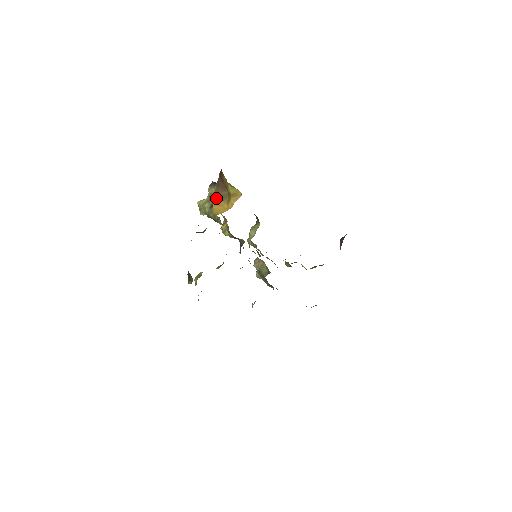
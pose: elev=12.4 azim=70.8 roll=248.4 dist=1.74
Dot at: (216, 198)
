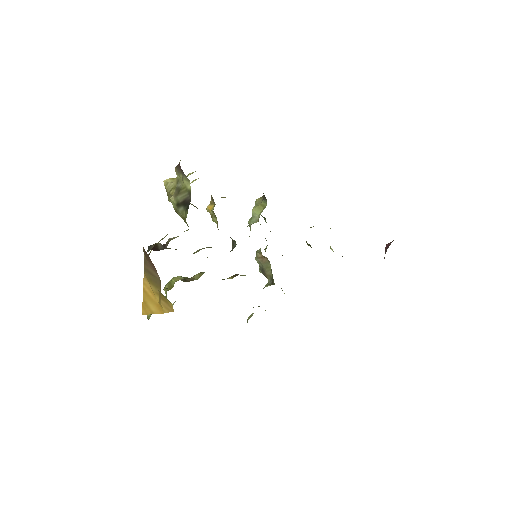
Dot at: (146, 271)
